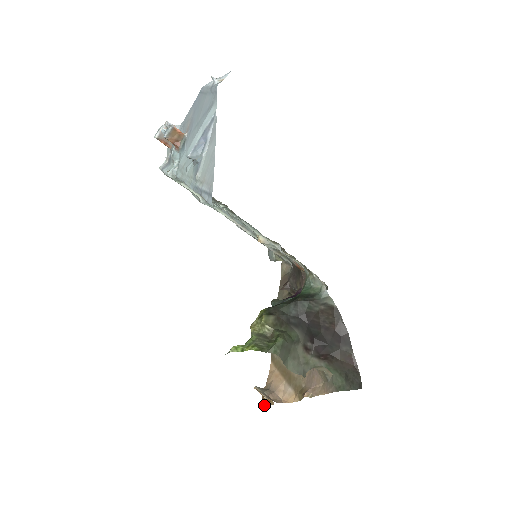
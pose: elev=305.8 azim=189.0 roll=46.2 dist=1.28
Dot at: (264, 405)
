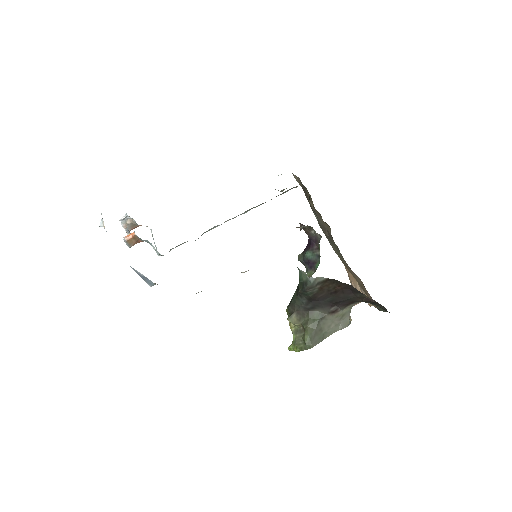
Dot at: occluded
